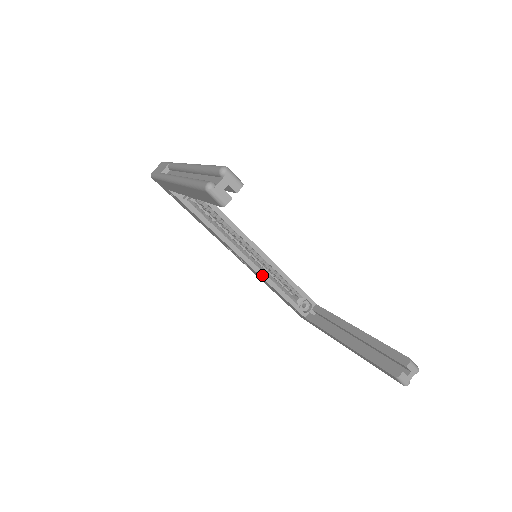
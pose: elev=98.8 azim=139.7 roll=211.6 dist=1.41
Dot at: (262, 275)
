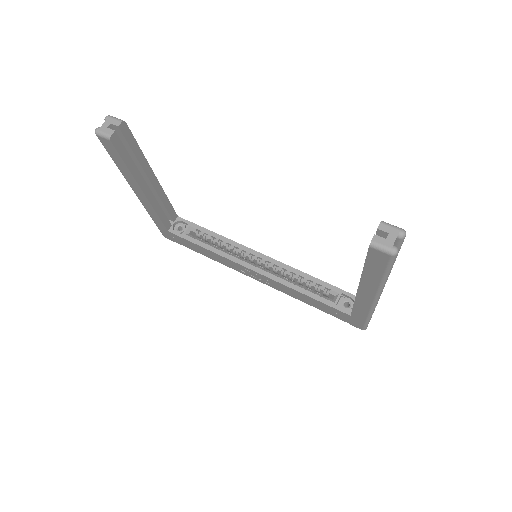
Dot at: (278, 280)
